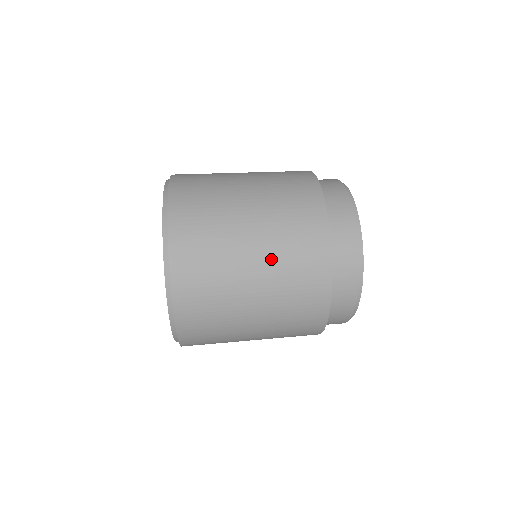
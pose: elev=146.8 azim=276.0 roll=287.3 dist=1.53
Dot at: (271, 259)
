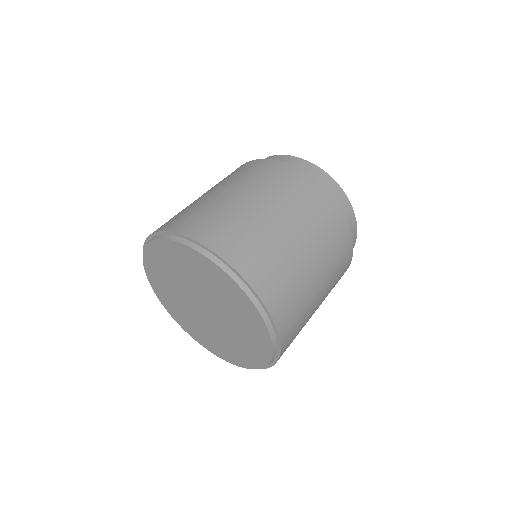
Dot at: (320, 251)
